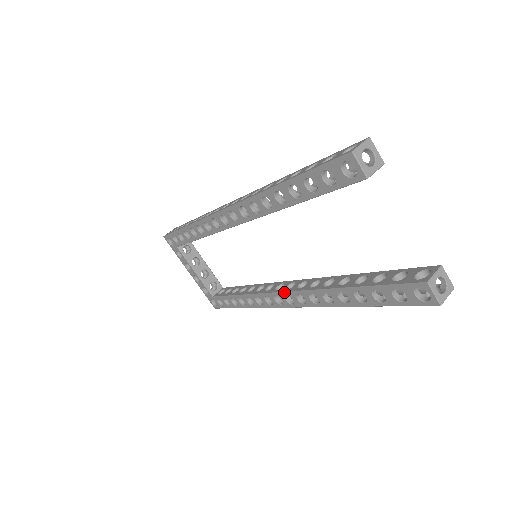
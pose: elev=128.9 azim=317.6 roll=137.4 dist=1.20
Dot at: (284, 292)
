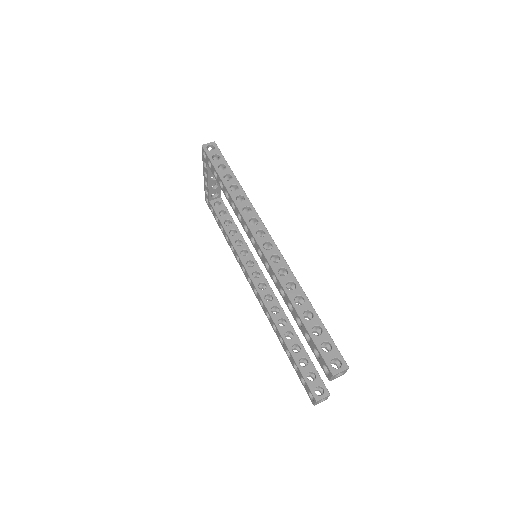
Dot at: (256, 288)
